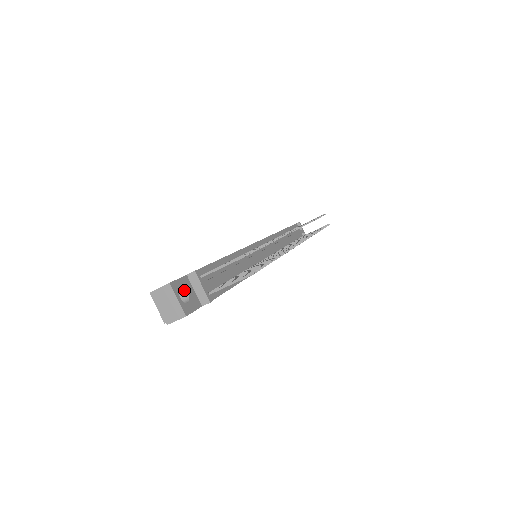
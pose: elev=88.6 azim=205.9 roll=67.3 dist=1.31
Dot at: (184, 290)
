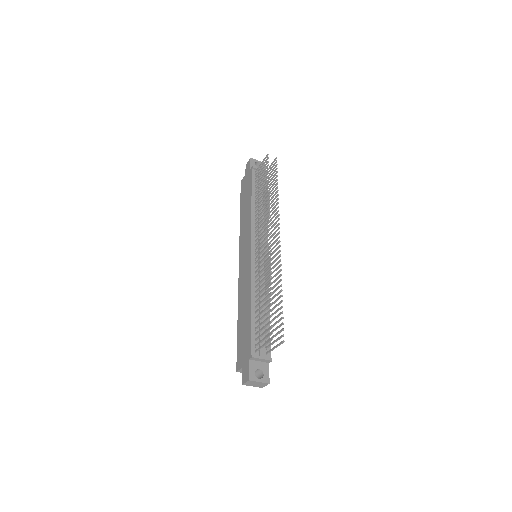
Dot at: (256, 370)
